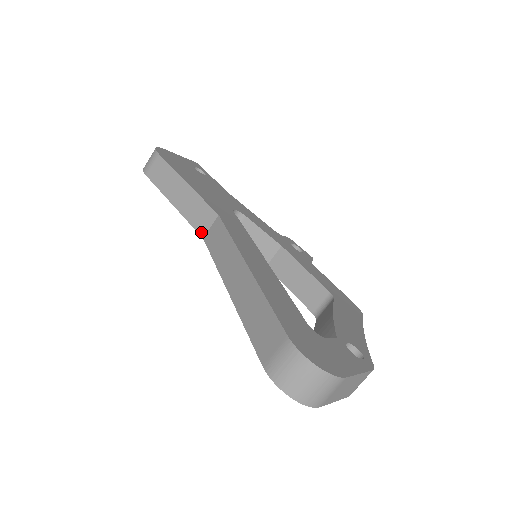
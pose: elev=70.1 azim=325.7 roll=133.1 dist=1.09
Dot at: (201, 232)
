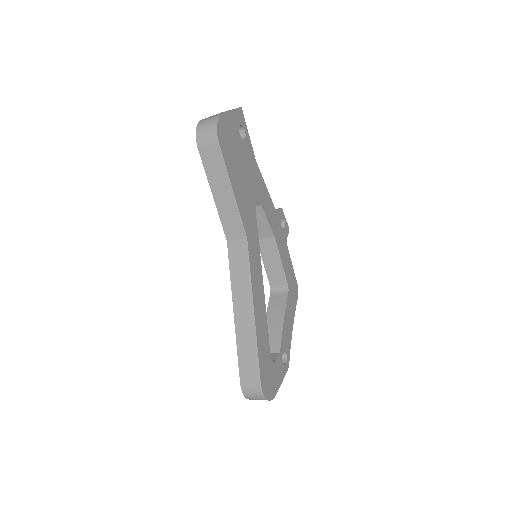
Dot at: (227, 236)
